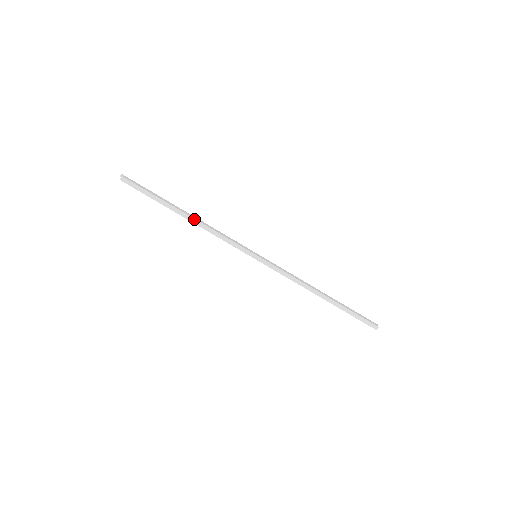
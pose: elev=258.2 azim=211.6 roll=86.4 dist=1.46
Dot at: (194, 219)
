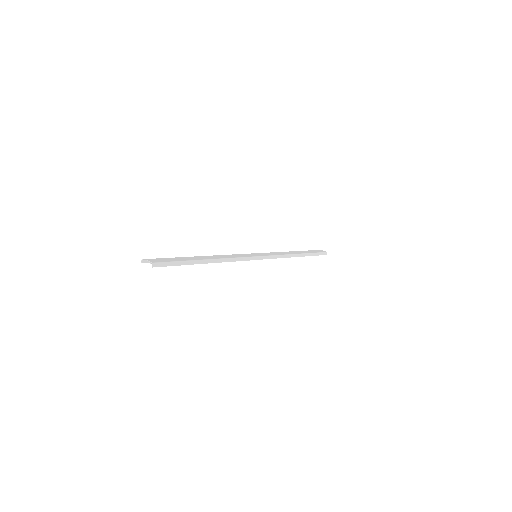
Dot at: (216, 259)
